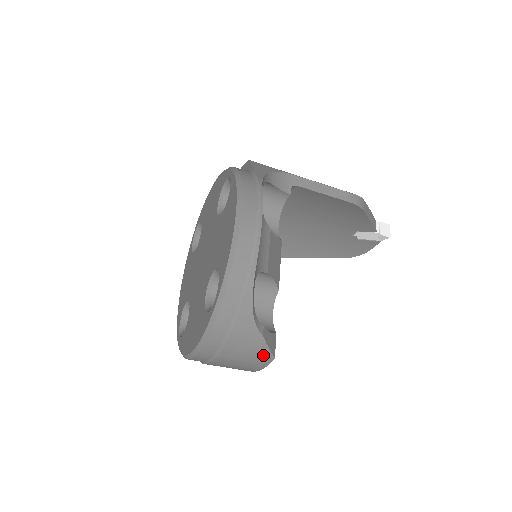
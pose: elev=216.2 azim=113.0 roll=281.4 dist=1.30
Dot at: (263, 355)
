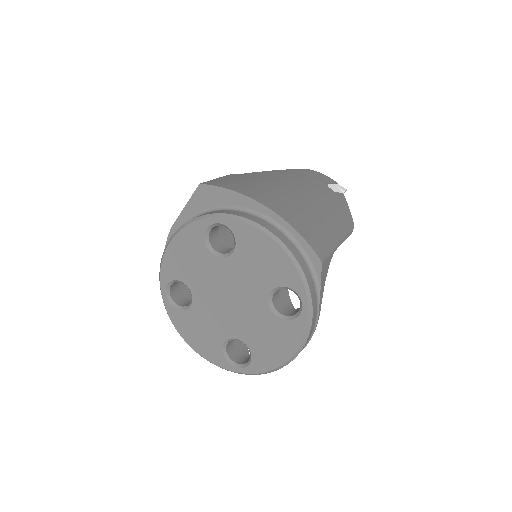
Dot at: occluded
